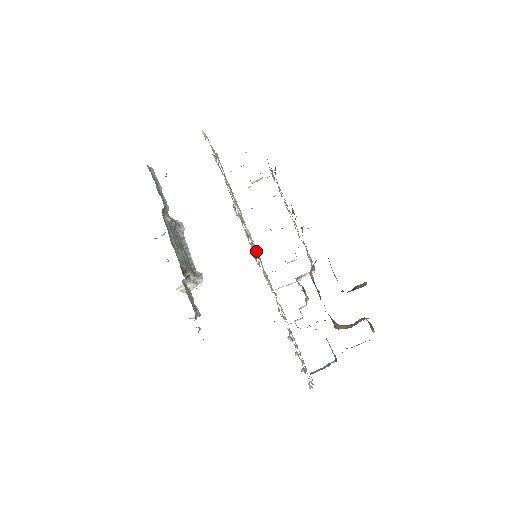
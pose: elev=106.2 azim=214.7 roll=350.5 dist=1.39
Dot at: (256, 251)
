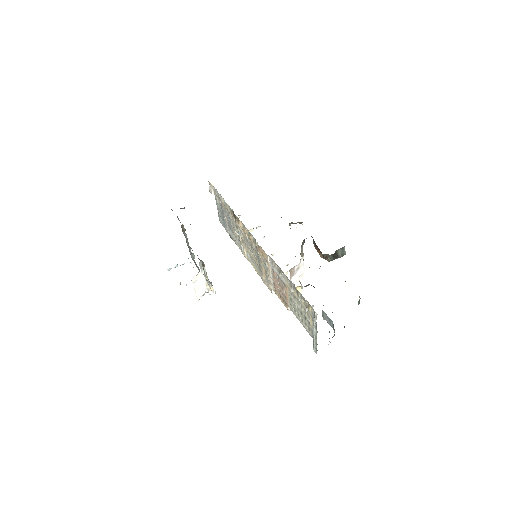
Dot at: (255, 260)
